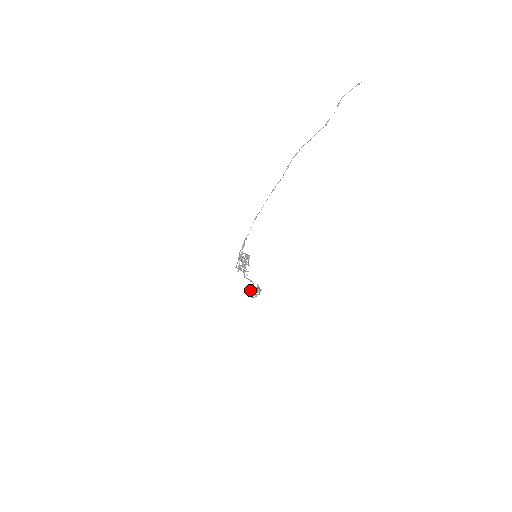
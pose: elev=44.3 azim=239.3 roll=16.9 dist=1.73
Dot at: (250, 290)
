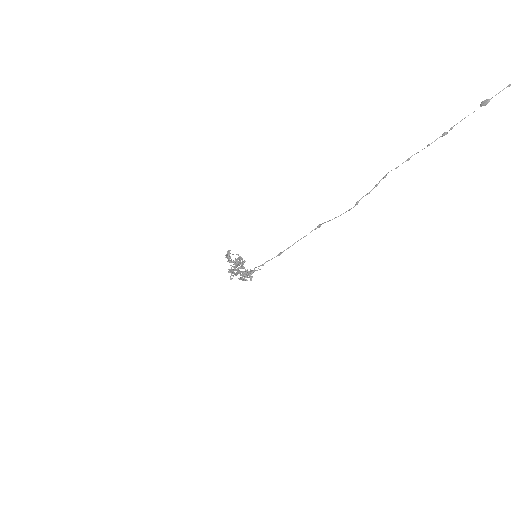
Dot at: (228, 254)
